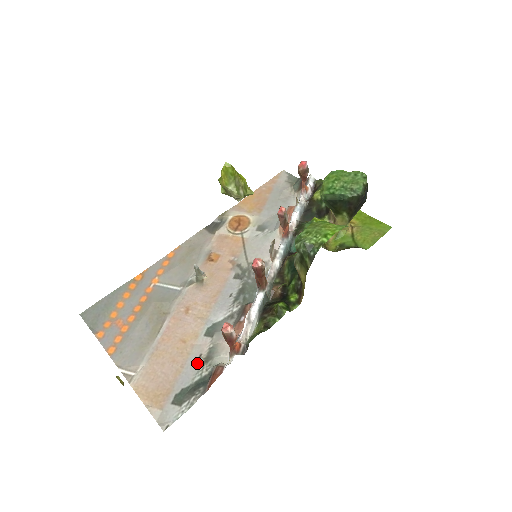
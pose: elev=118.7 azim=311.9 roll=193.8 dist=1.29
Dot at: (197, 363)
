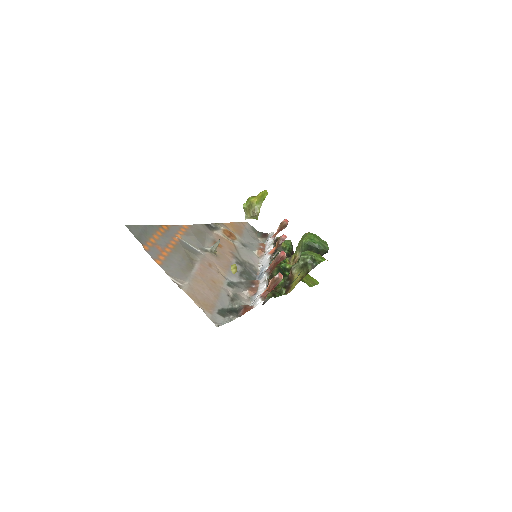
Dot at: (228, 298)
